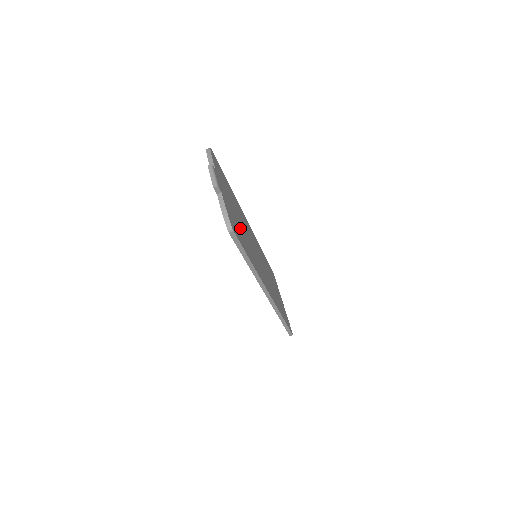
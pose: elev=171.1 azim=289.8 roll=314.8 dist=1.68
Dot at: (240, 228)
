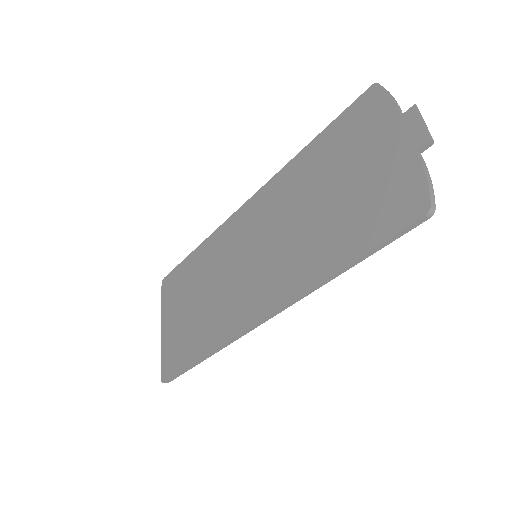
Dot at: occluded
